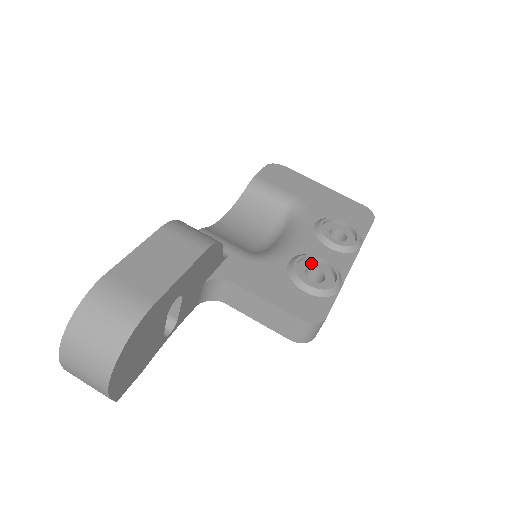
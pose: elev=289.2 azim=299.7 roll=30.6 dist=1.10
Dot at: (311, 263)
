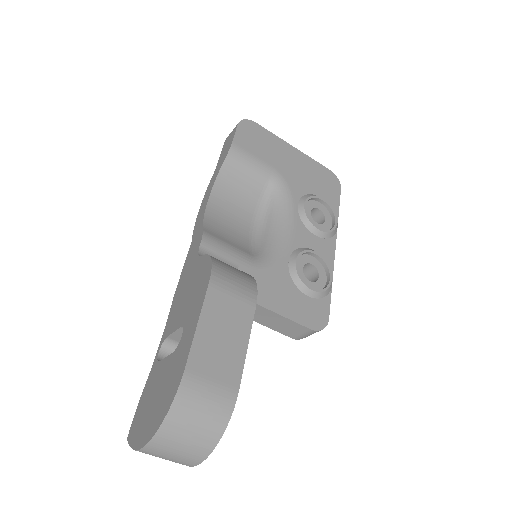
Dot at: (305, 259)
